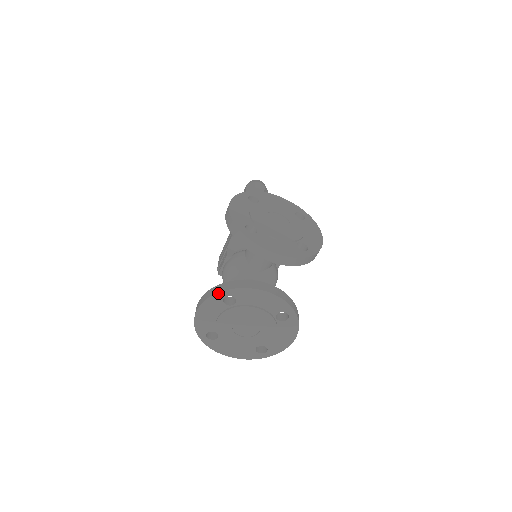
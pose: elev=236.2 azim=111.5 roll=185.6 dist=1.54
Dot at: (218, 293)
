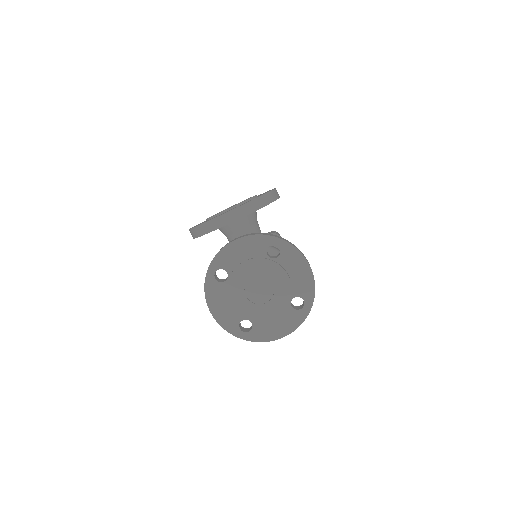
Dot at: (206, 277)
